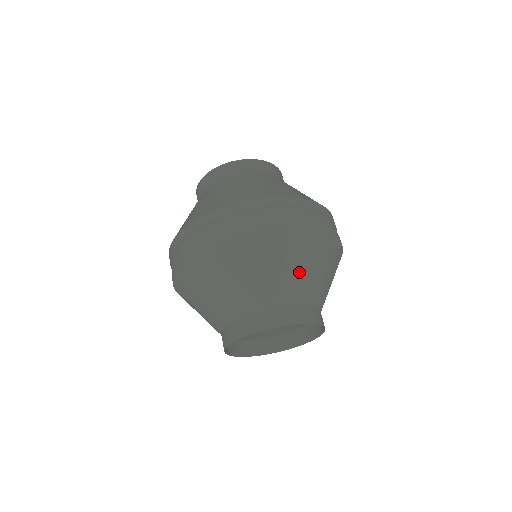
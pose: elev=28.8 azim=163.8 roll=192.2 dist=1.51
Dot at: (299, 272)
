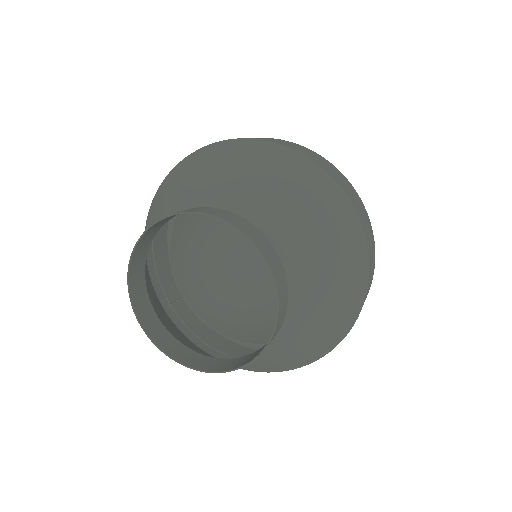
Dot at: (190, 182)
